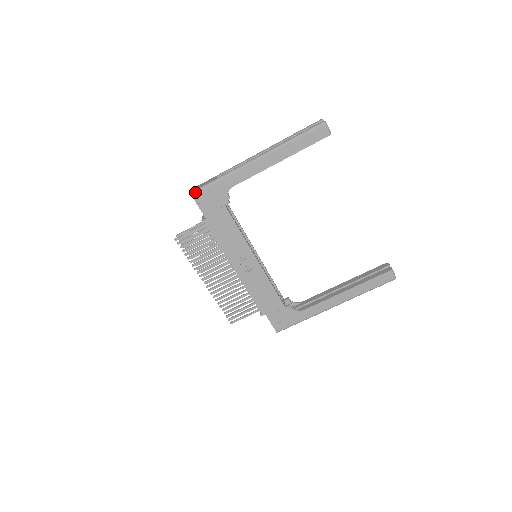
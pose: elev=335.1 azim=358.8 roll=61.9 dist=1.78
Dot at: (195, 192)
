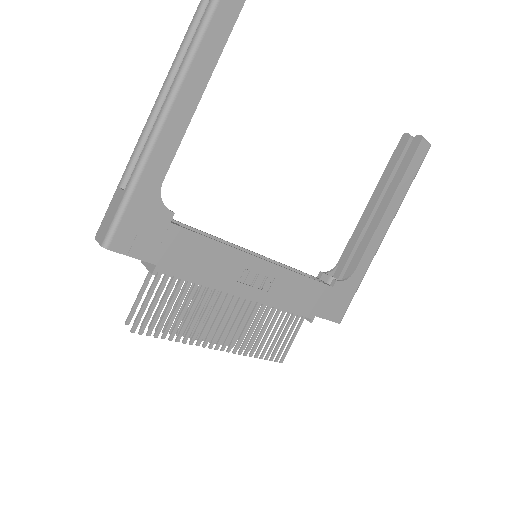
Dot at: (108, 239)
